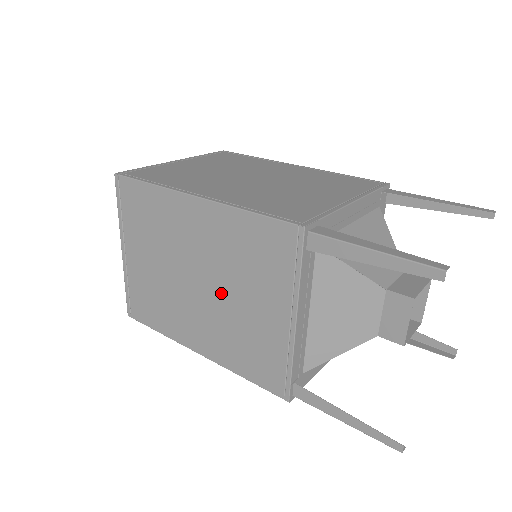
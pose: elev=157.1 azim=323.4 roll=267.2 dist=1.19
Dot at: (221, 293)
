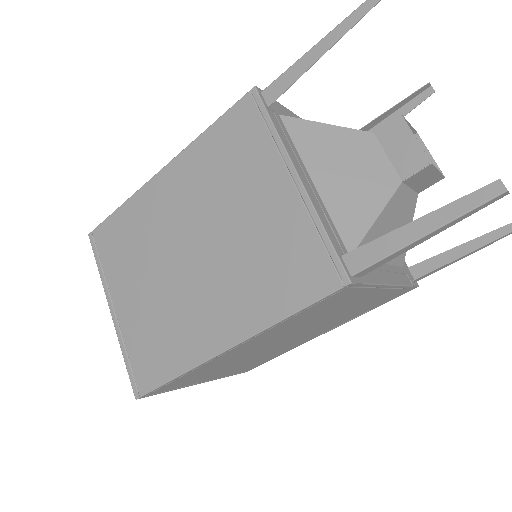
Dot at: (218, 236)
